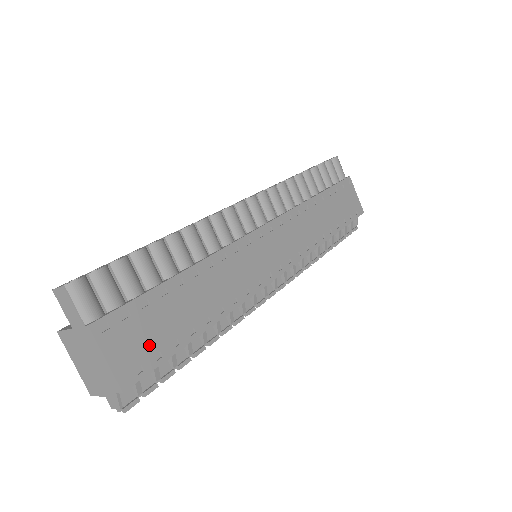
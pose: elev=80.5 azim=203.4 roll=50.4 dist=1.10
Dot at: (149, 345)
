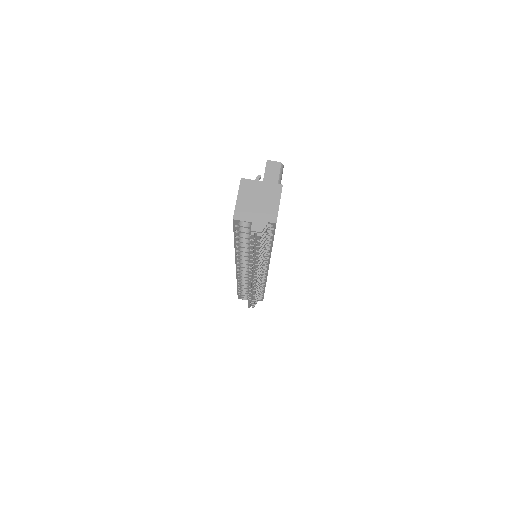
Dot at: occluded
